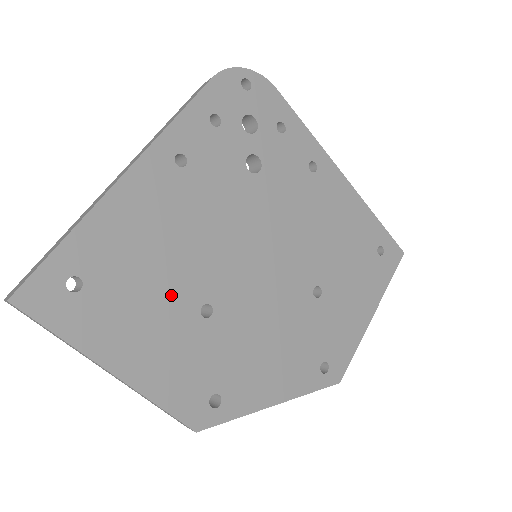
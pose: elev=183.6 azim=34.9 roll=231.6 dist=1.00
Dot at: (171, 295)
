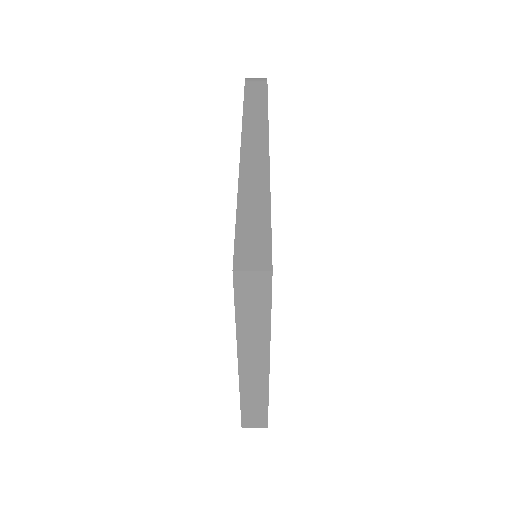
Dot at: occluded
